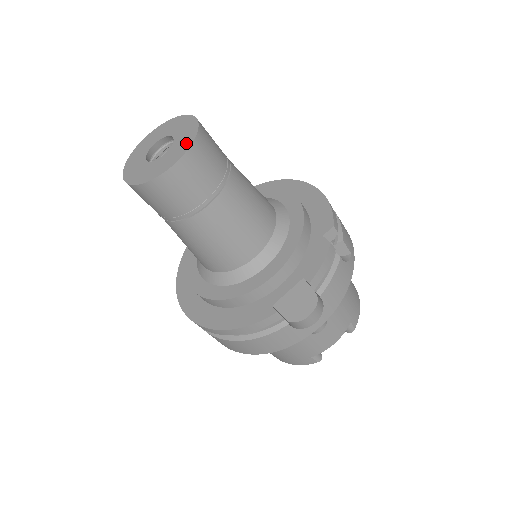
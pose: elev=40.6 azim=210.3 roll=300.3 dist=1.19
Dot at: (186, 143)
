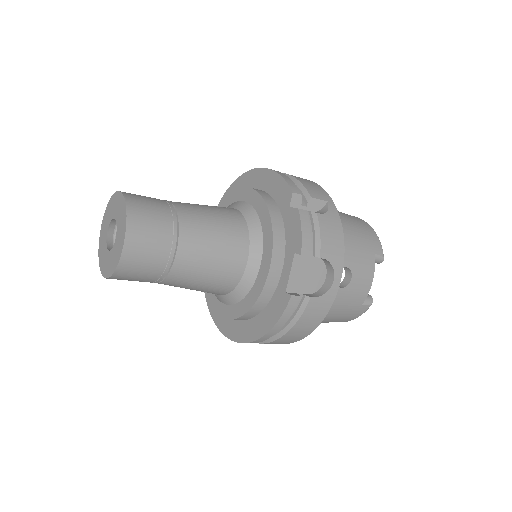
Dot at: (123, 219)
